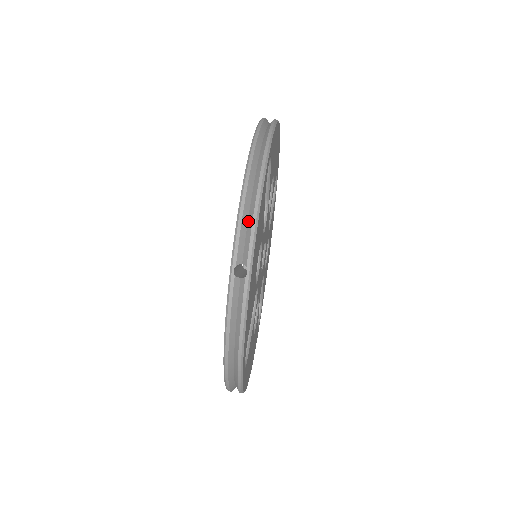
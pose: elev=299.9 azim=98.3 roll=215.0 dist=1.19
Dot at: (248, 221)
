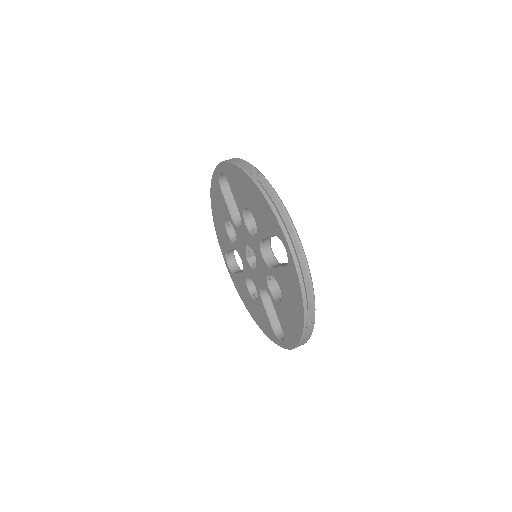
Dot at: occluded
